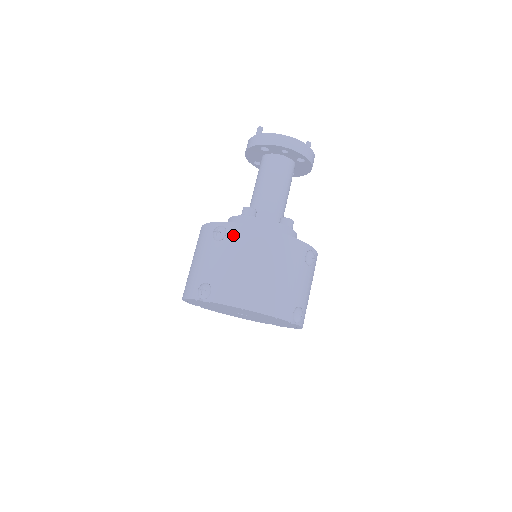
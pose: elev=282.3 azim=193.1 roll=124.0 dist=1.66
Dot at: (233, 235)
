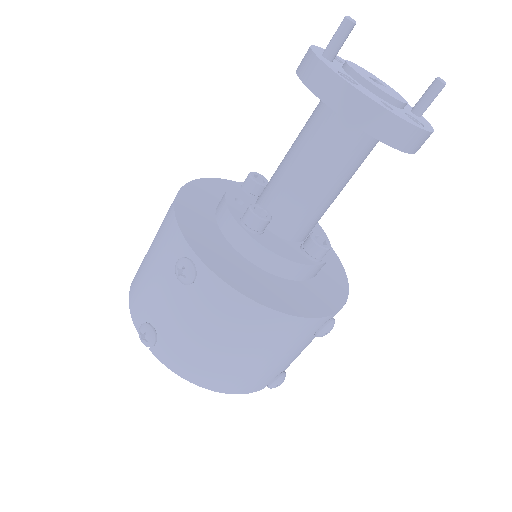
Dot at: (205, 290)
